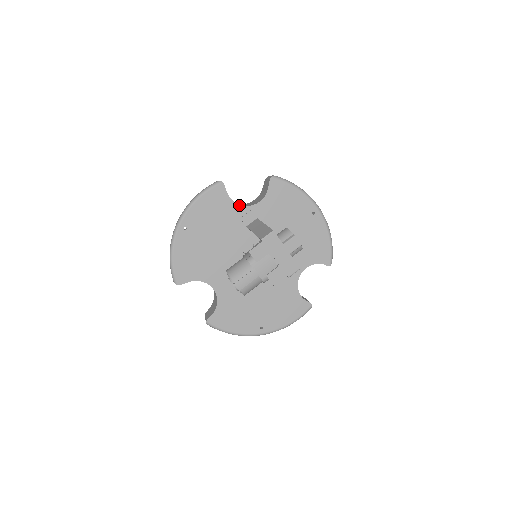
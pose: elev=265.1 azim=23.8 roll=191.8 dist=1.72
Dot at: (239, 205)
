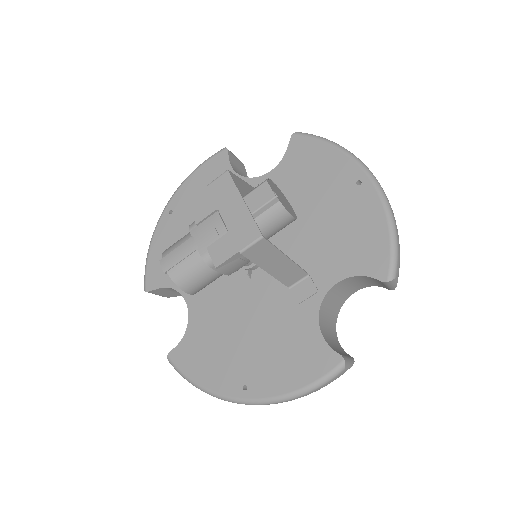
Dot at: (242, 177)
